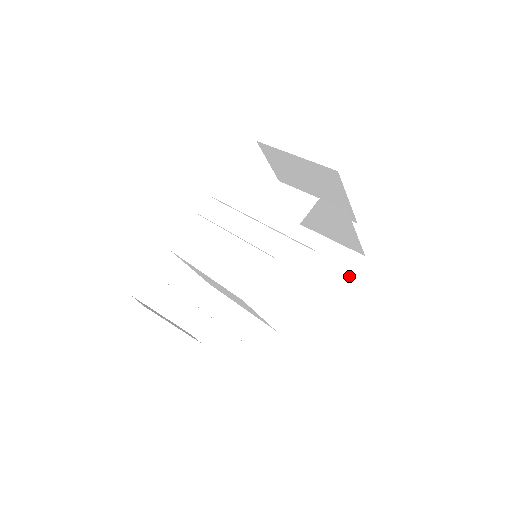
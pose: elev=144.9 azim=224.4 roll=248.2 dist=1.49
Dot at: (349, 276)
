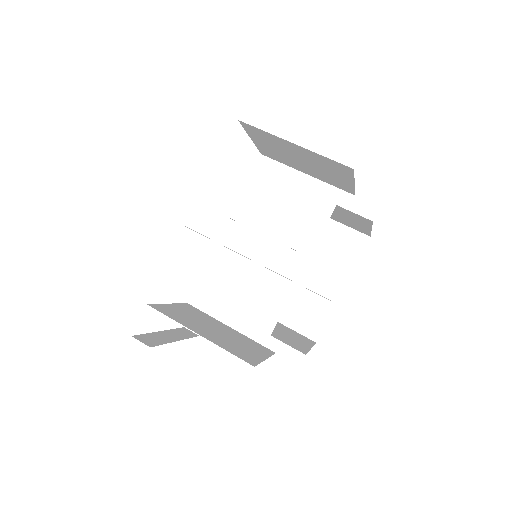
Dot at: (356, 261)
